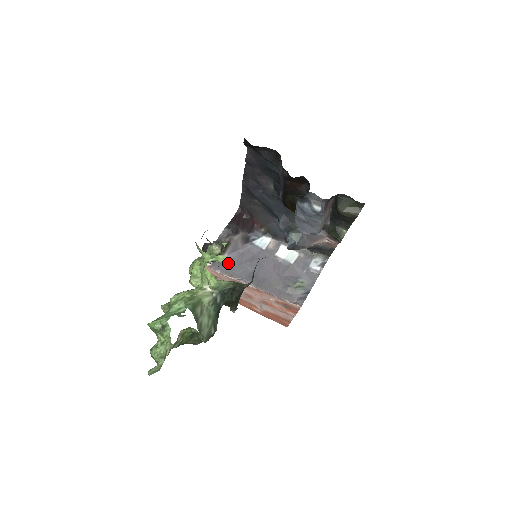
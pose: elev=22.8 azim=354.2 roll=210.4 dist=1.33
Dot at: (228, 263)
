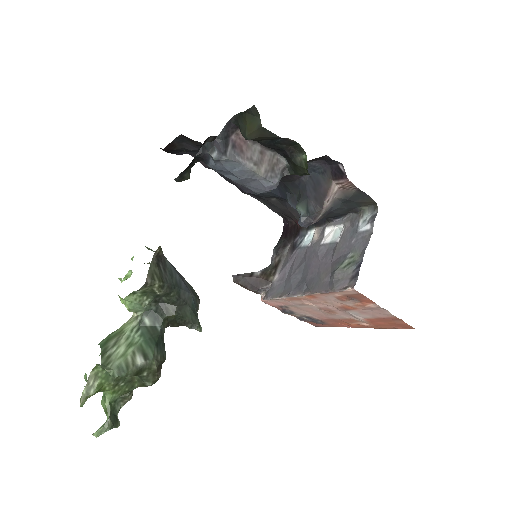
Dot at: (279, 284)
